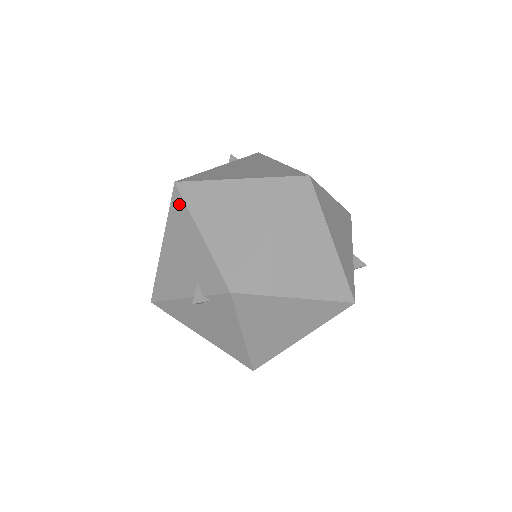
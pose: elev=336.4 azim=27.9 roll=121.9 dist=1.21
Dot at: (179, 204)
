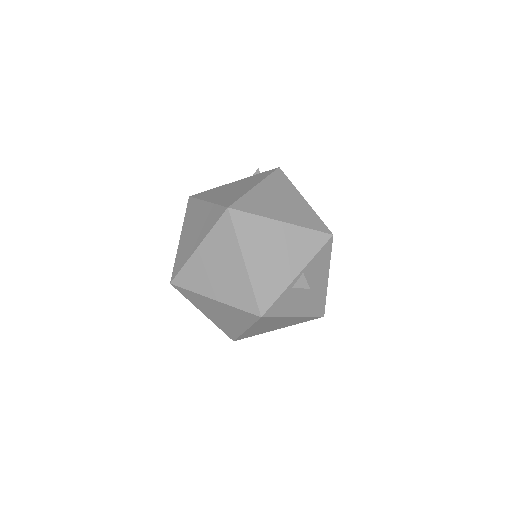
Dot at: occluded
